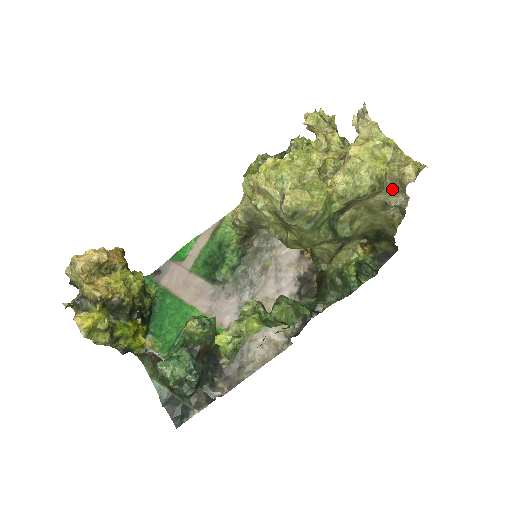
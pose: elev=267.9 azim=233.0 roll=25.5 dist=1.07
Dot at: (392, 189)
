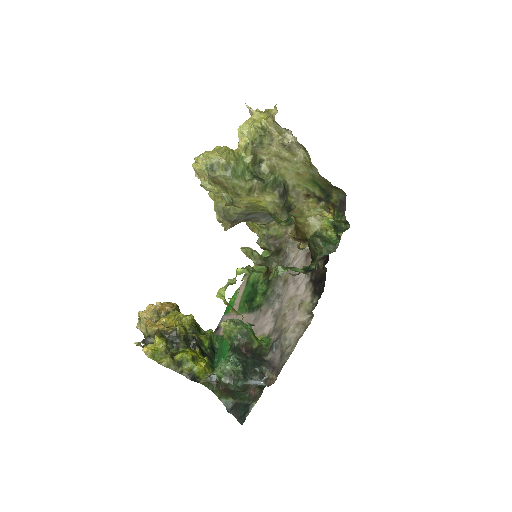
Dot at: (278, 132)
